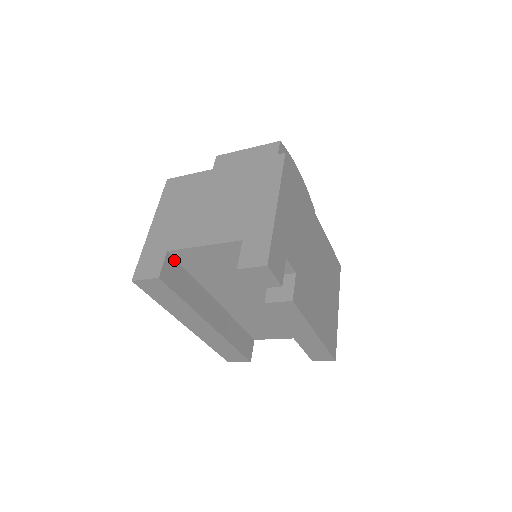
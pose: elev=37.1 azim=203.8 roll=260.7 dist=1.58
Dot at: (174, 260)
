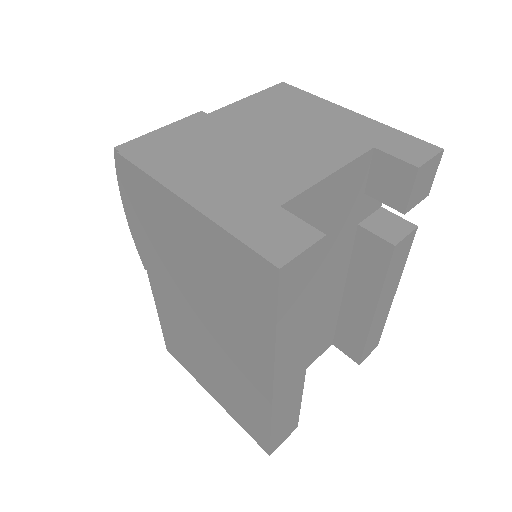
Dot at: occluded
